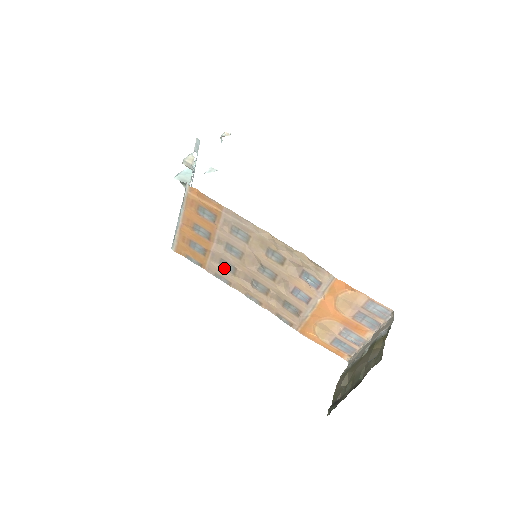
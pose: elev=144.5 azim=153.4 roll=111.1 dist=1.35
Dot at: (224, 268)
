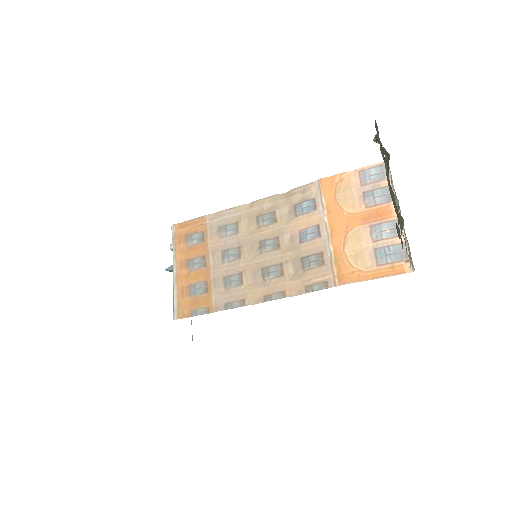
Dot at: (230, 287)
